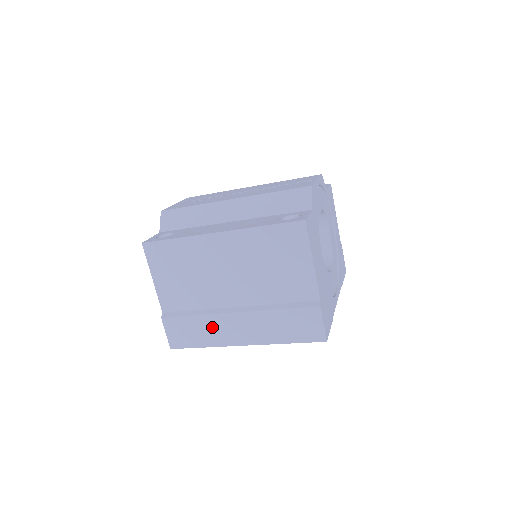
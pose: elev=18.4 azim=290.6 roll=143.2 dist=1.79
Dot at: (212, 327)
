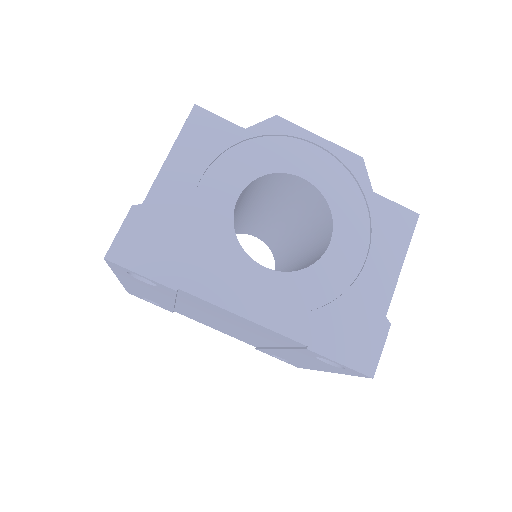
Dot at: occluded
